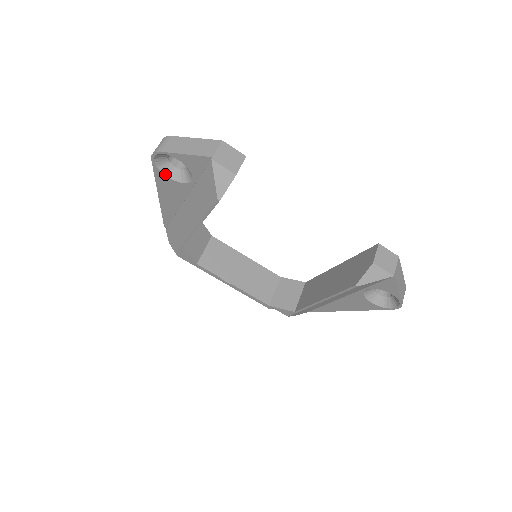
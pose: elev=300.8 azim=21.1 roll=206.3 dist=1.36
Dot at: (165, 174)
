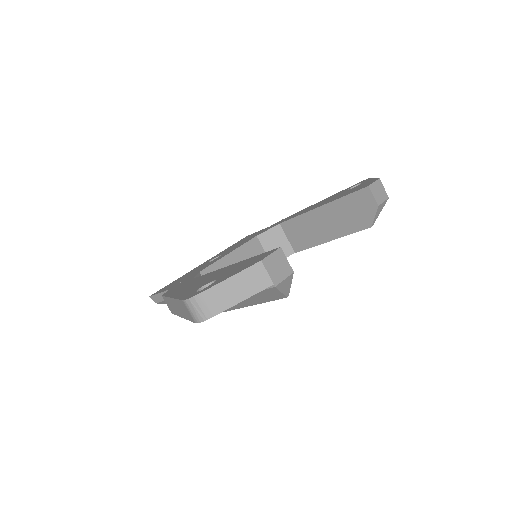
Dot at: occluded
